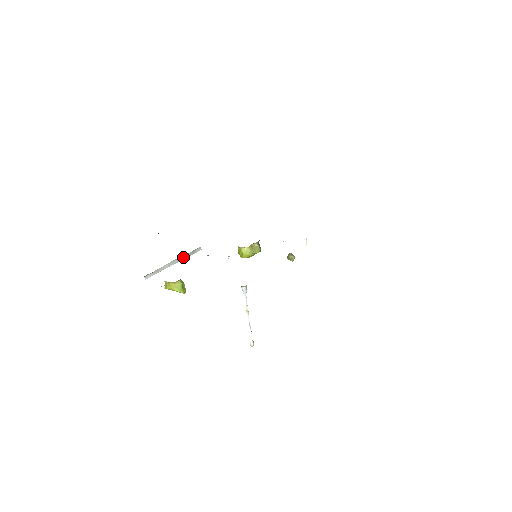
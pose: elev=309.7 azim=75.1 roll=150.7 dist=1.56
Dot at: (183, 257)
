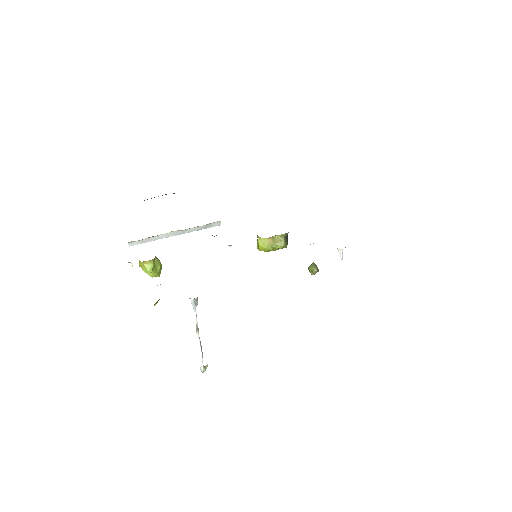
Dot at: (191, 229)
